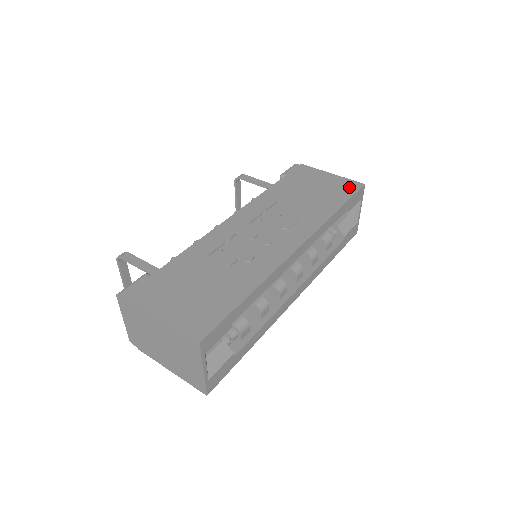
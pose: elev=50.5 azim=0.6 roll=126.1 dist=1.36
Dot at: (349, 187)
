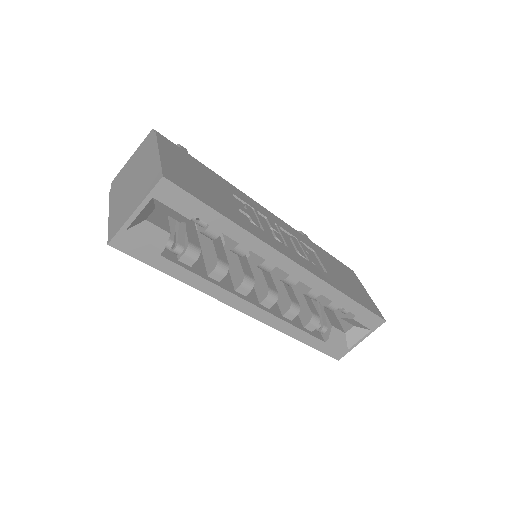
Dot at: (372, 307)
